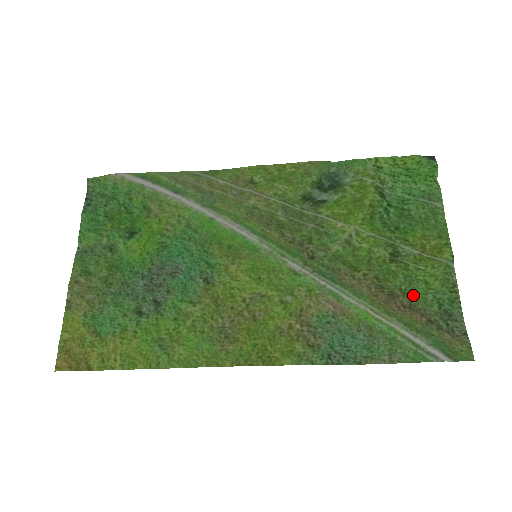
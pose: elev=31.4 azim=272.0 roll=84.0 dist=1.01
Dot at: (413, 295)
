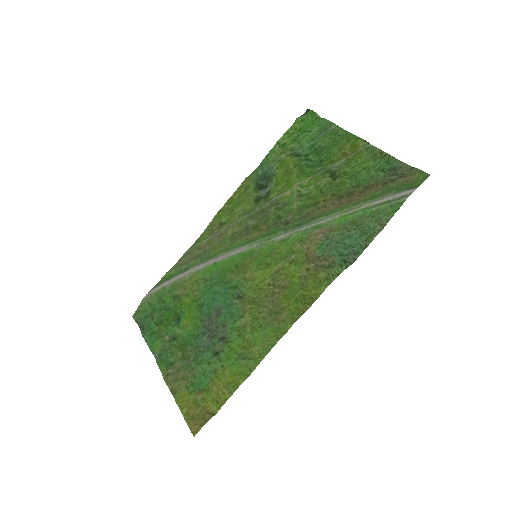
Dot at: (363, 182)
